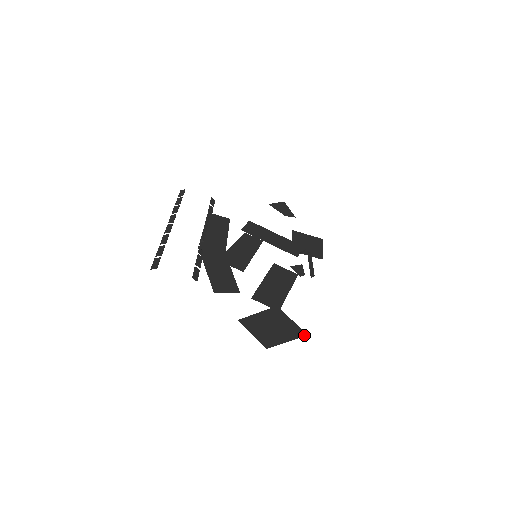
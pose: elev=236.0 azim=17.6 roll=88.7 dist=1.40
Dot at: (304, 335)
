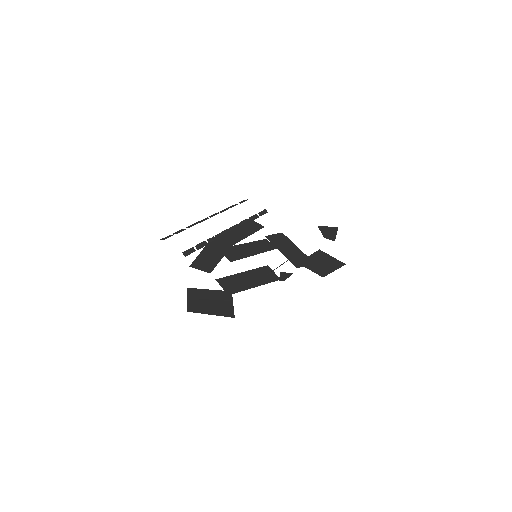
Dot at: (231, 316)
